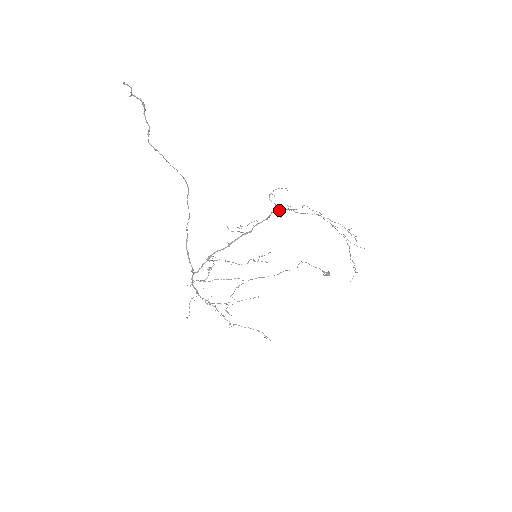
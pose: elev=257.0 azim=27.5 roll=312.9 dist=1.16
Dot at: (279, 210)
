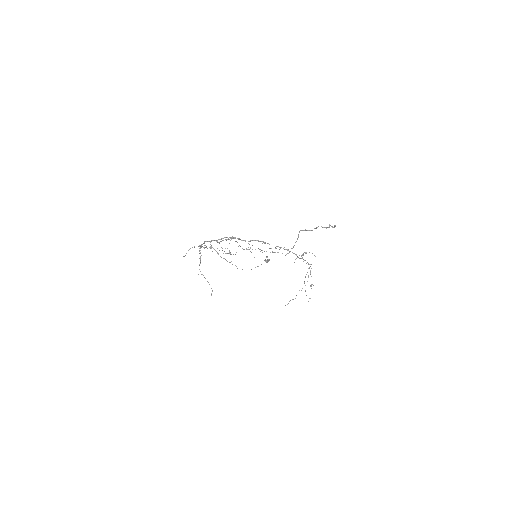
Dot at: occluded
